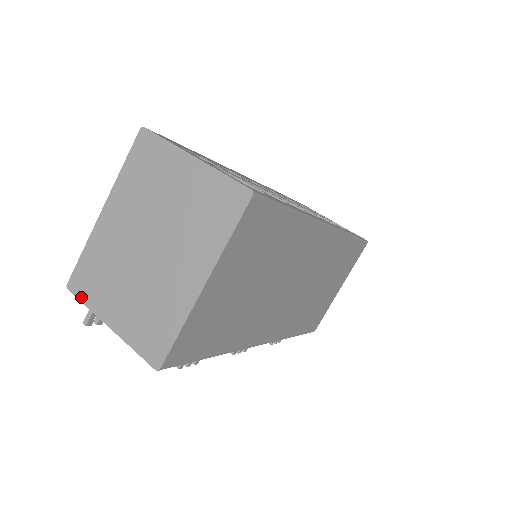
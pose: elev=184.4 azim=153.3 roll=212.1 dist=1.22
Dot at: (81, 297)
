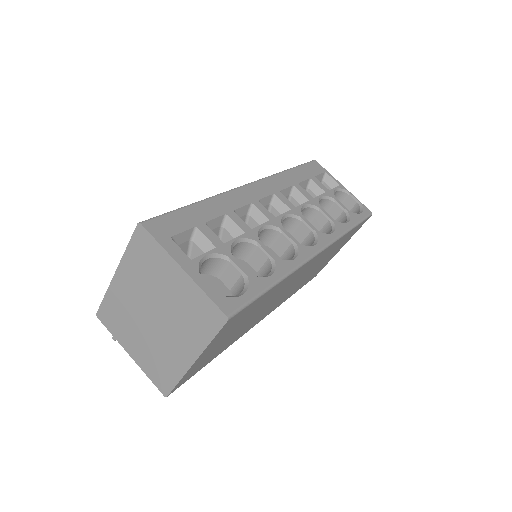
Dot at: (108, 328)
